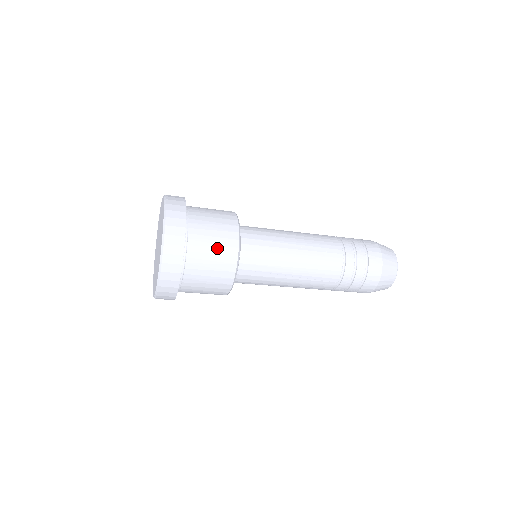
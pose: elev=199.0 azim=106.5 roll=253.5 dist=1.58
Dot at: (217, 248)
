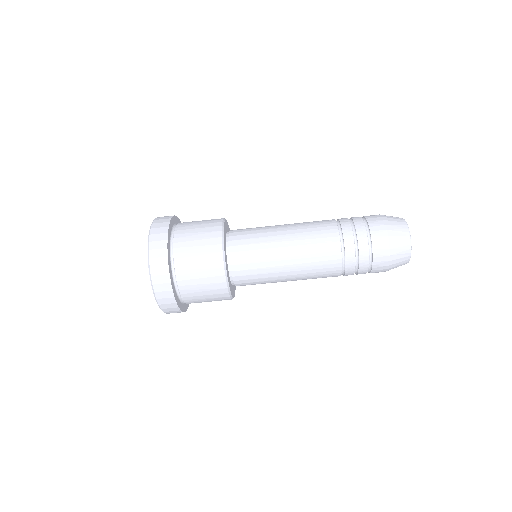
Dot at: (202, 225)
